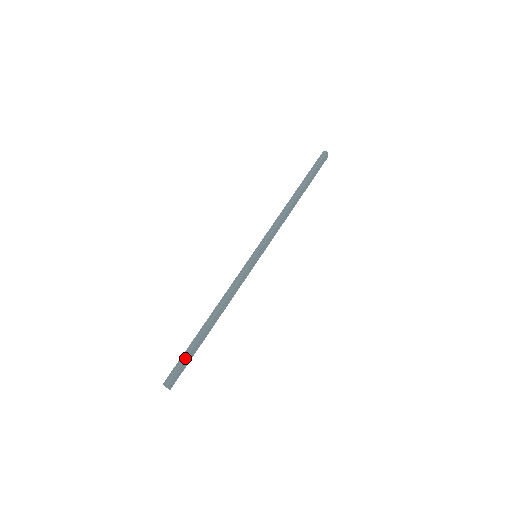
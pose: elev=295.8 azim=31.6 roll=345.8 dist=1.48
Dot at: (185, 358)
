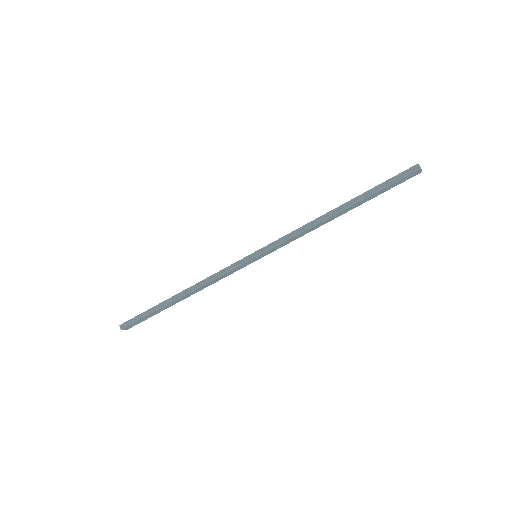
Dot at: (144, 316)
